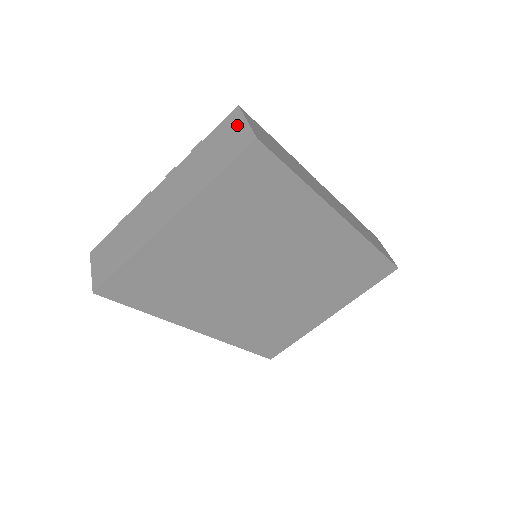
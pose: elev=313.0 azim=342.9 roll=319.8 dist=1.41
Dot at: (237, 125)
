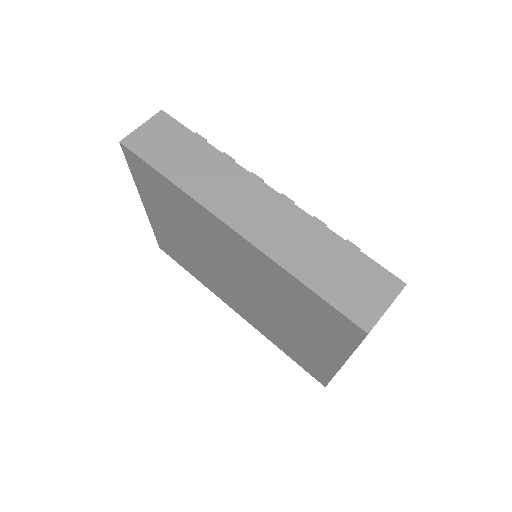
Dot at: occluded
